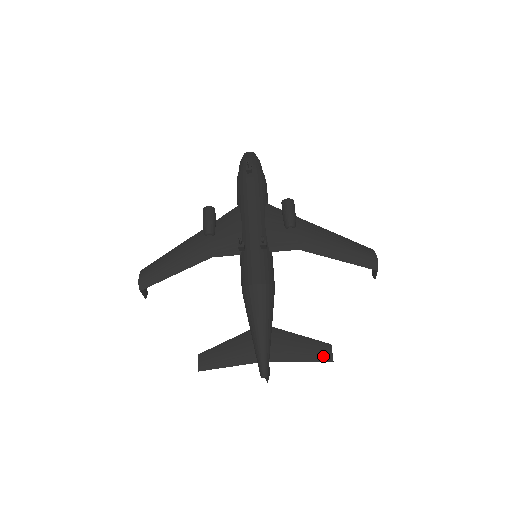
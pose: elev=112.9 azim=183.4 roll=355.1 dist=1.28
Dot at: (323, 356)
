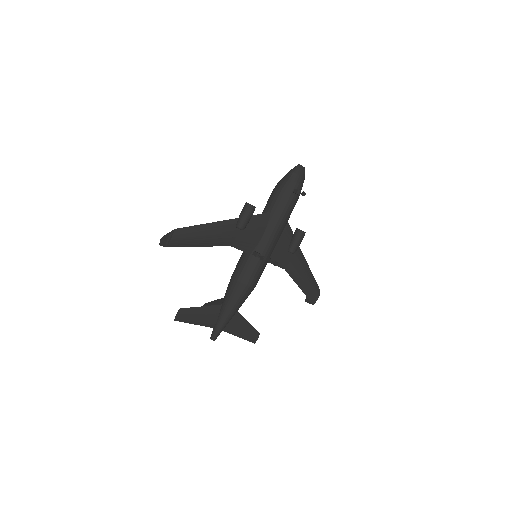
Dot at: (252, 339)
